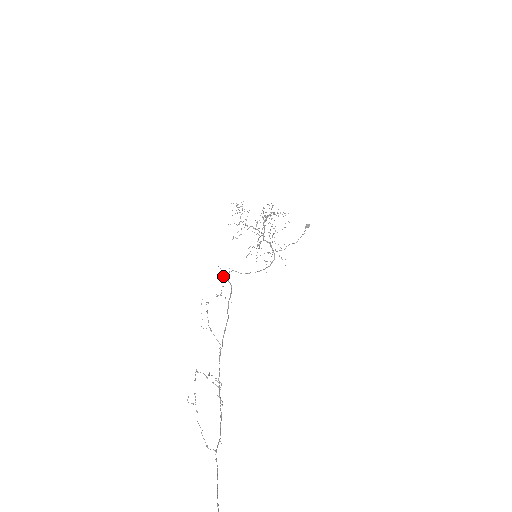
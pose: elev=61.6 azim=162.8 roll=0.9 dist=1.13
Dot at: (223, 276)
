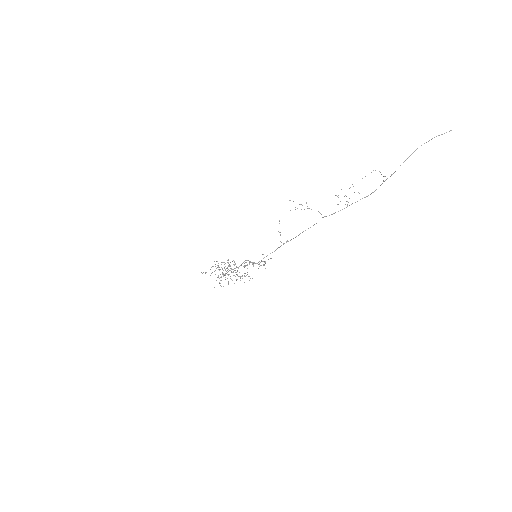
Dot at: (262, 254)
